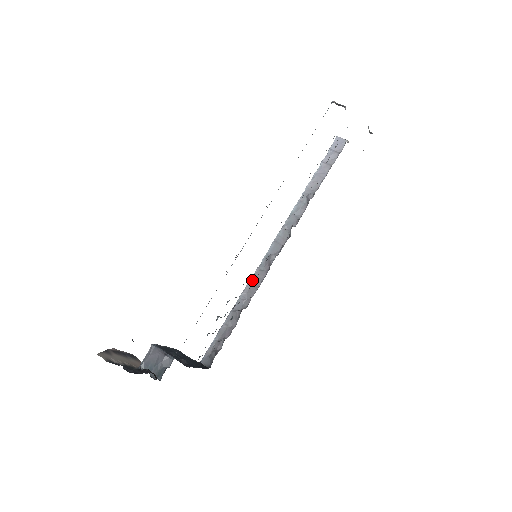
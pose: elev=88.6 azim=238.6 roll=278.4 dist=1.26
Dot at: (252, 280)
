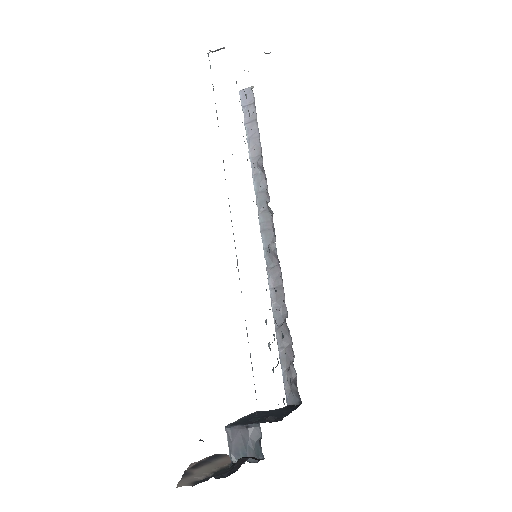
Dot at: (271, 285)
